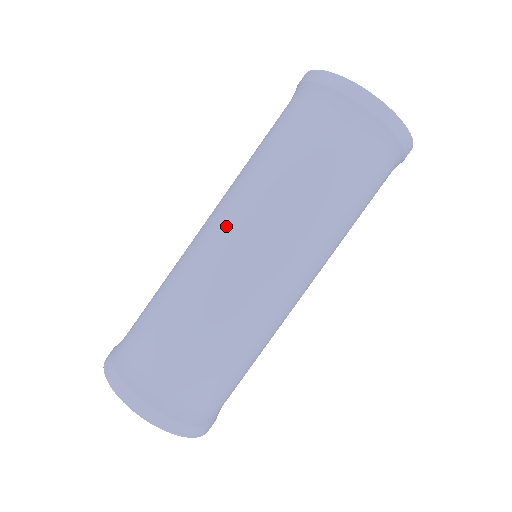
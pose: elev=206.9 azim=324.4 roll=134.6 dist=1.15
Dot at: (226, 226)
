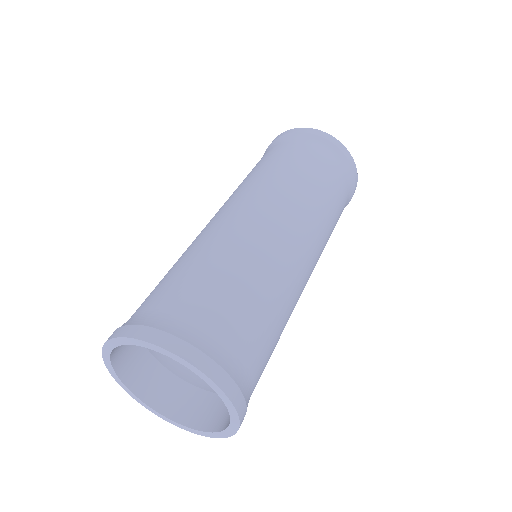
Dot at: (216, 213)
